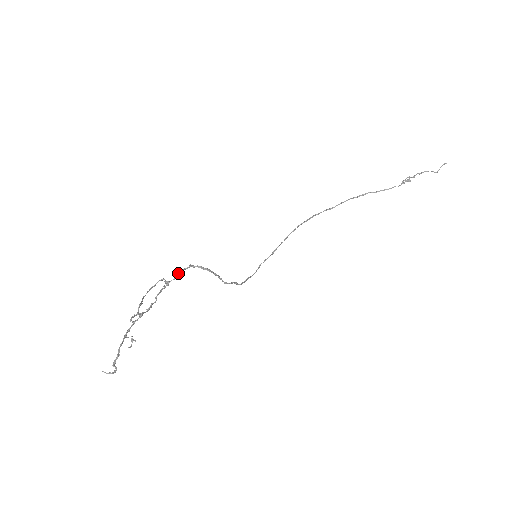
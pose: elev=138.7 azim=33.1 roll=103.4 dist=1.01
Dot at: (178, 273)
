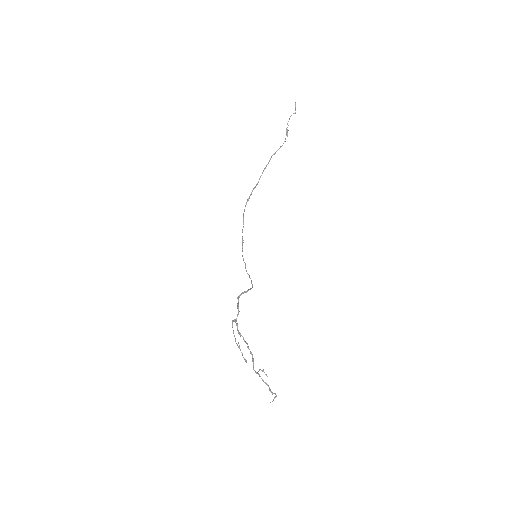
Dot at: occluded
